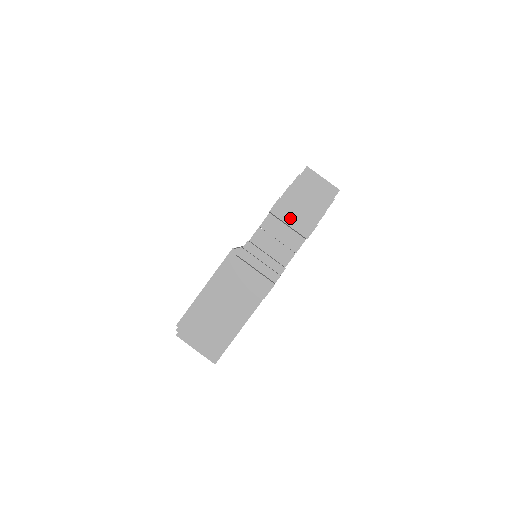
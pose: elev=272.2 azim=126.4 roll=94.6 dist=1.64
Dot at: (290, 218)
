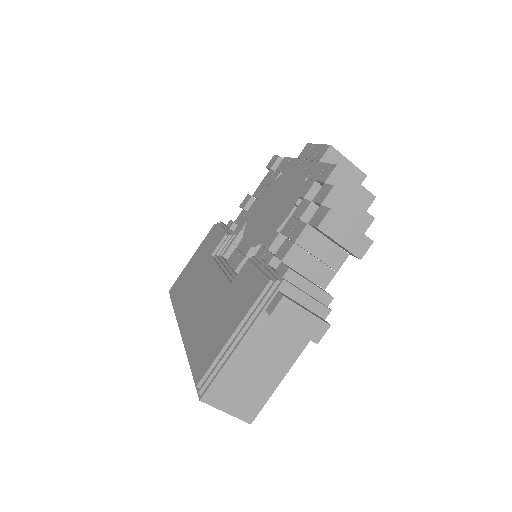
Dot at: (342, 235)
